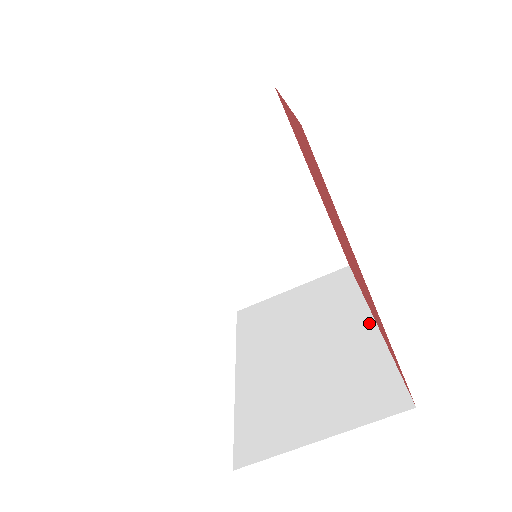
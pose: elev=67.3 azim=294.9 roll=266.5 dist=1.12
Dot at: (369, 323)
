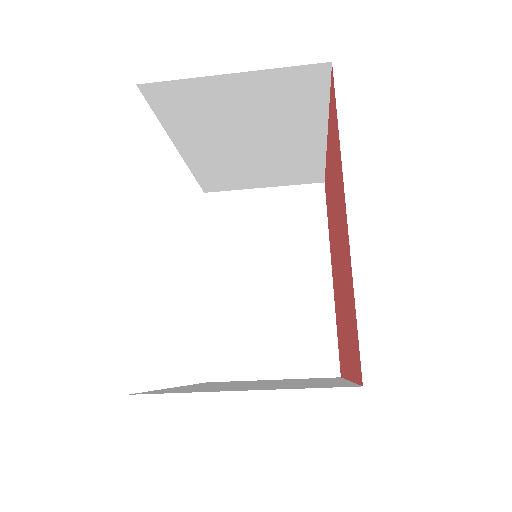
Dot at: (327, 277)
